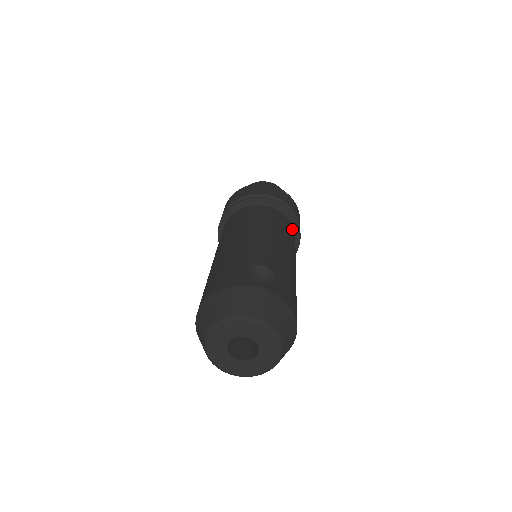
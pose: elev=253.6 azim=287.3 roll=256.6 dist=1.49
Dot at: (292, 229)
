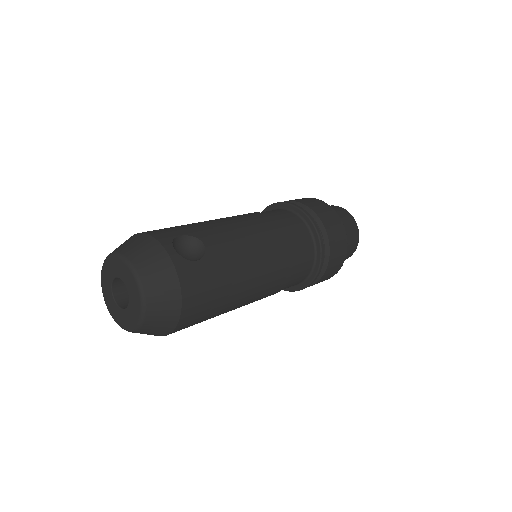
Dot at: (311, 256)
